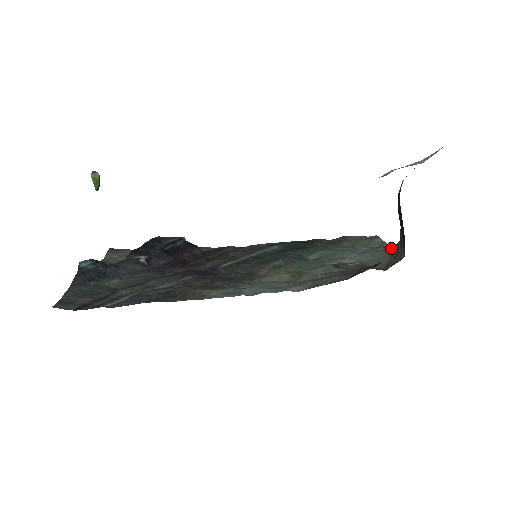
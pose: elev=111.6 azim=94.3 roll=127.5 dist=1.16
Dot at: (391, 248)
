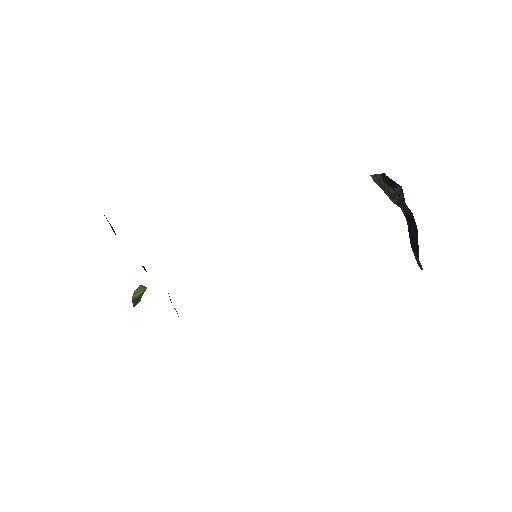
Dot at: occluded
